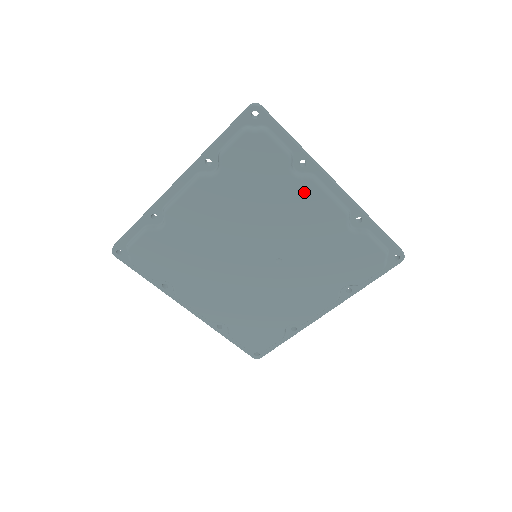
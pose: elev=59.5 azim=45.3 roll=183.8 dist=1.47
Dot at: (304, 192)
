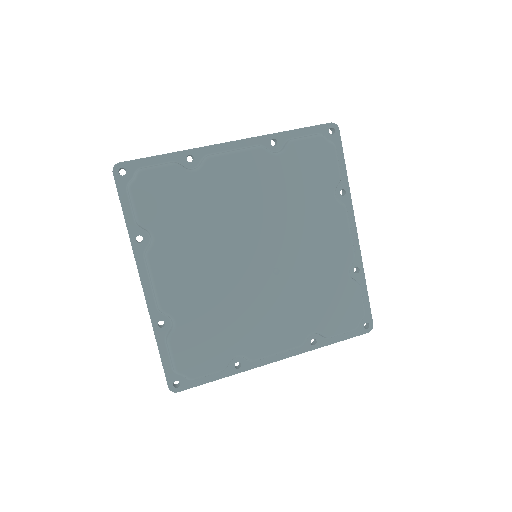
Dot at: (334, 215)
